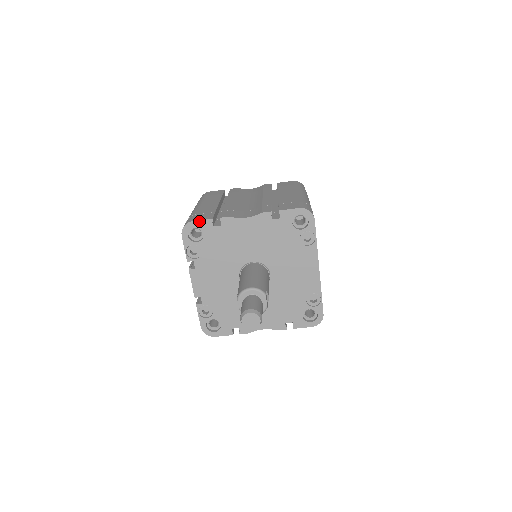
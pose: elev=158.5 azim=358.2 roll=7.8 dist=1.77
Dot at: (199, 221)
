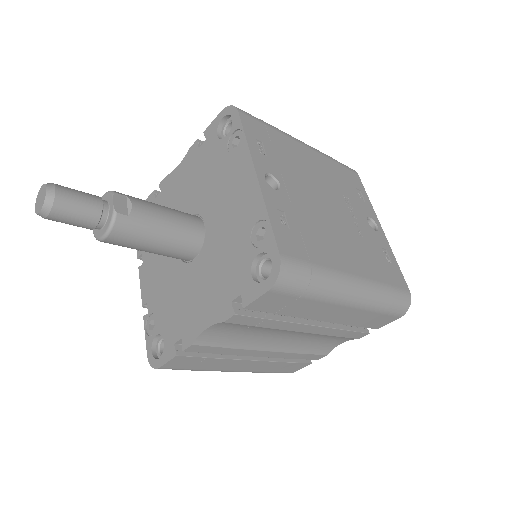
Dot at: occluded
